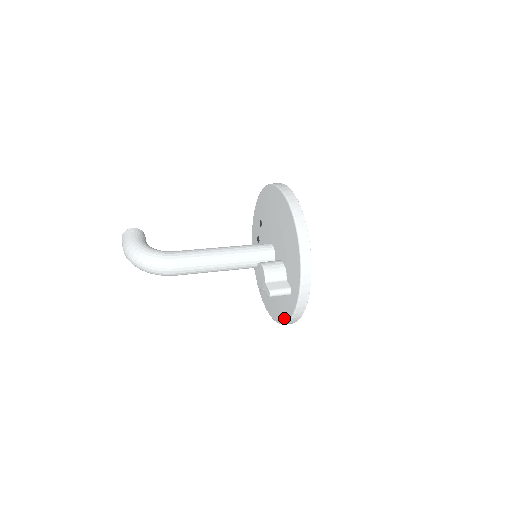
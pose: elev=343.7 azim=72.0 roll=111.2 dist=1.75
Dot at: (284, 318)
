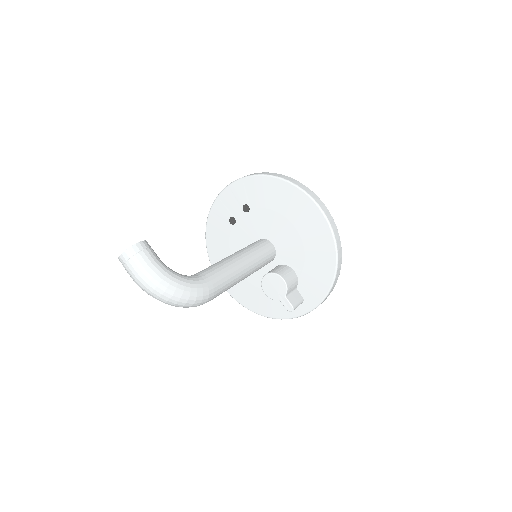
Dot at: (272, 314)
